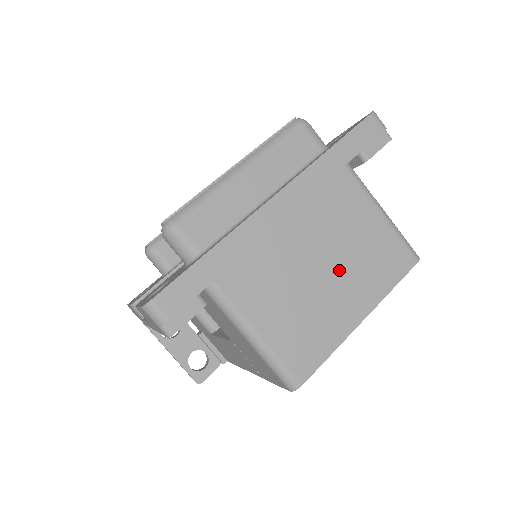
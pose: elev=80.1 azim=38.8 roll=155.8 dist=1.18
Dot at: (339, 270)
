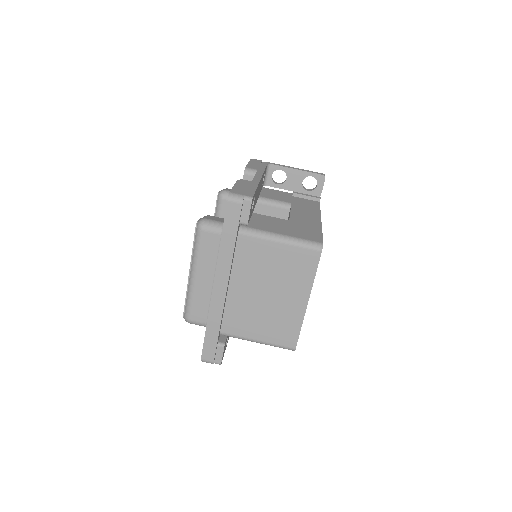
Dot at: (276, 289)
